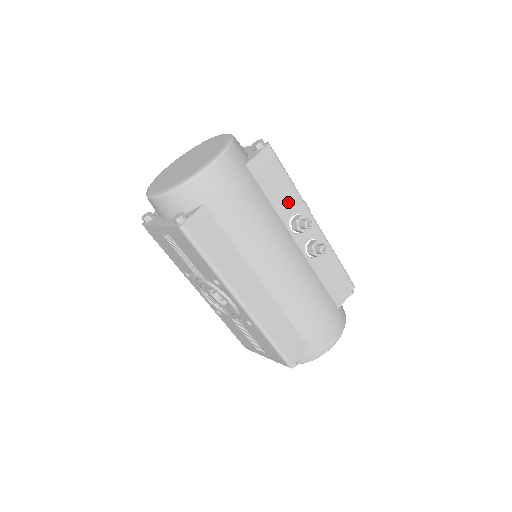
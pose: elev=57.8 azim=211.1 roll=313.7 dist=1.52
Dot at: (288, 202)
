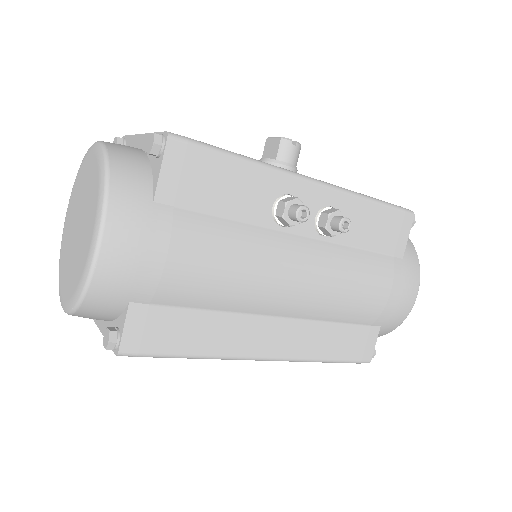
Dot at: (255, 193)
